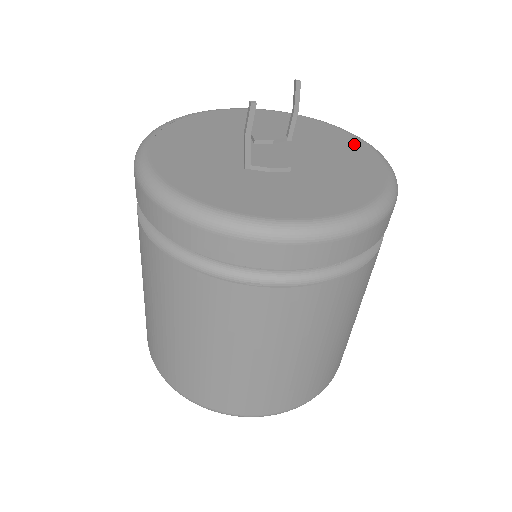
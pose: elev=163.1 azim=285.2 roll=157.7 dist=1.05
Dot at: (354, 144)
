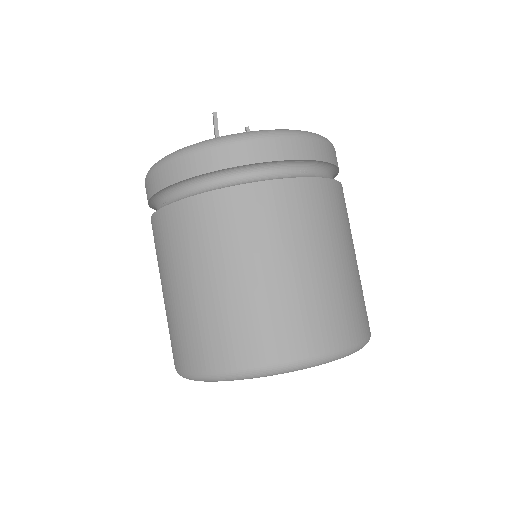
Dot at: occluded
